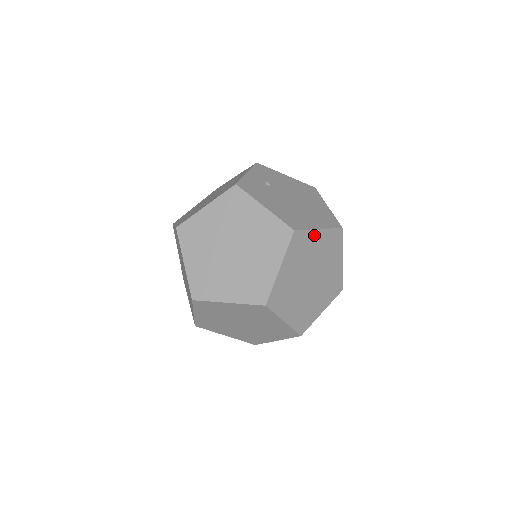
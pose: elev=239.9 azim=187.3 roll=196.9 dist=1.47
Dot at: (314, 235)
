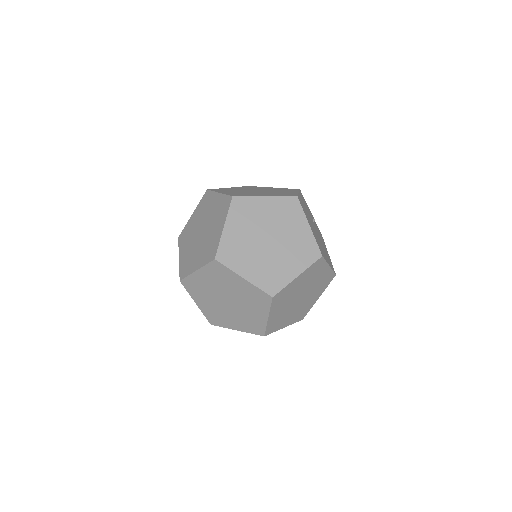
Dot at: (303, 222)
